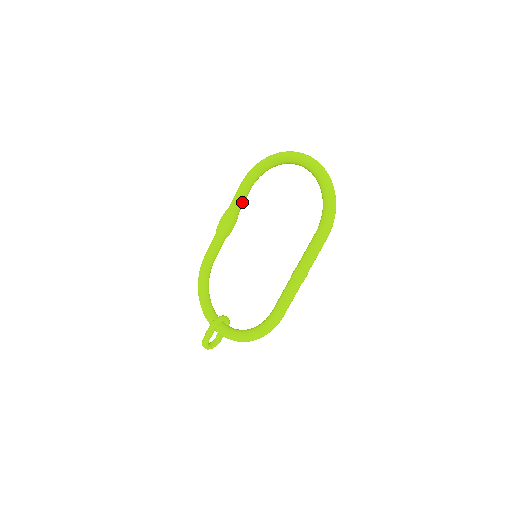
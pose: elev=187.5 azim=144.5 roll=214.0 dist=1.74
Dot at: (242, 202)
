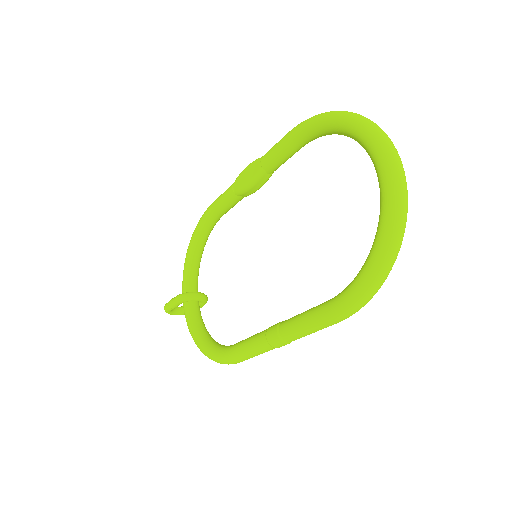
Dot at: (281, 161)
